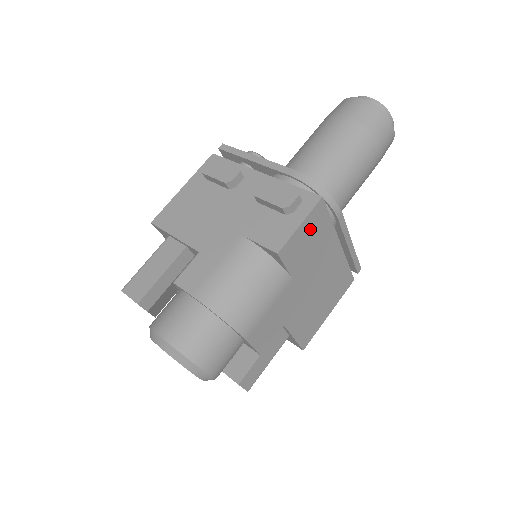
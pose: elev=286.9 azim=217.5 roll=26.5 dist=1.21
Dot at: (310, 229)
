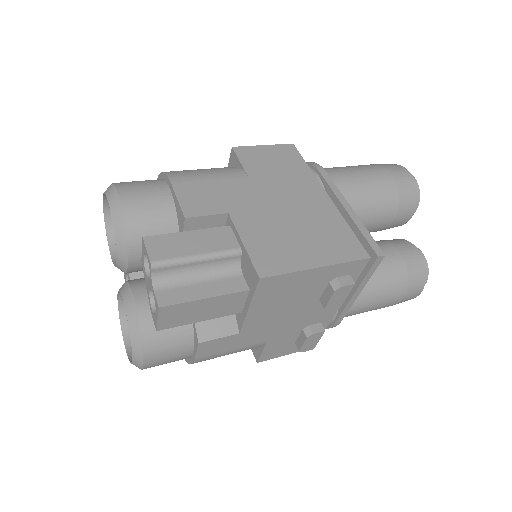
Dot at: (277, 156)
